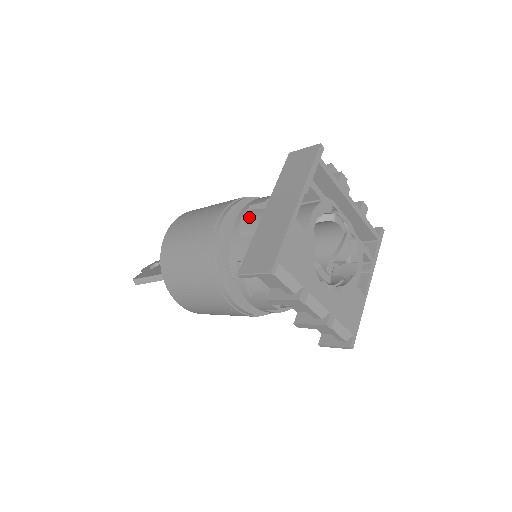
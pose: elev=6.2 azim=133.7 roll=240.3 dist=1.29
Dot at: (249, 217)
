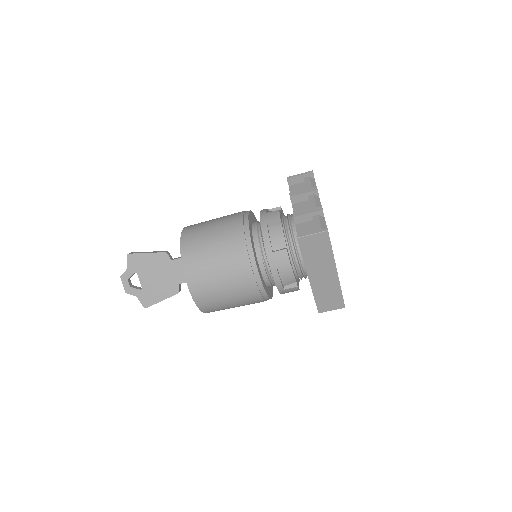
Dot at: occluded
